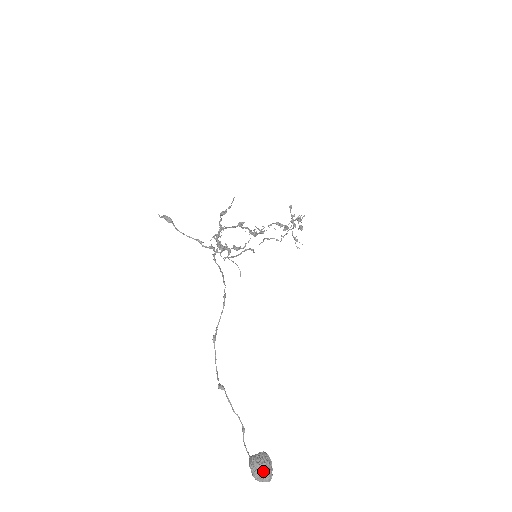
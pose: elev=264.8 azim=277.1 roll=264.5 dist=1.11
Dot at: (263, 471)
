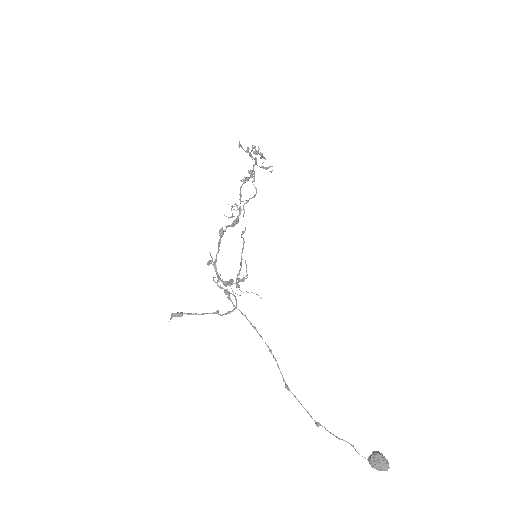
Dot at: (382, 469)
